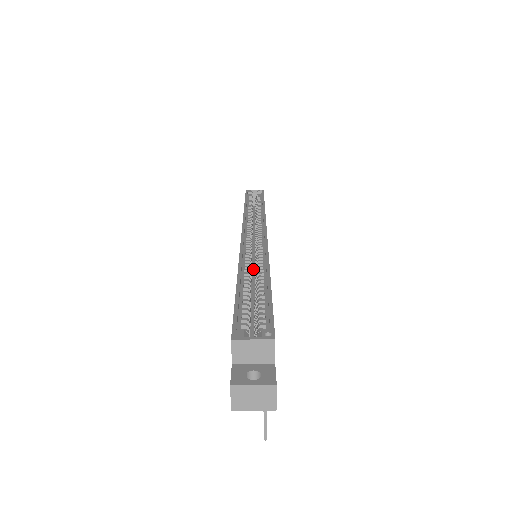
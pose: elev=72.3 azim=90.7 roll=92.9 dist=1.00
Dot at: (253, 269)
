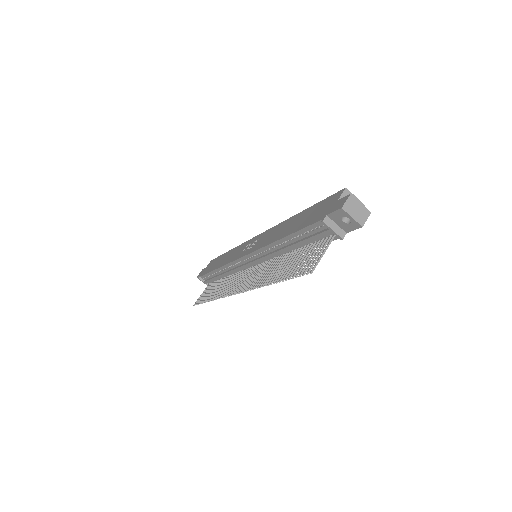
Dot at: occluded
